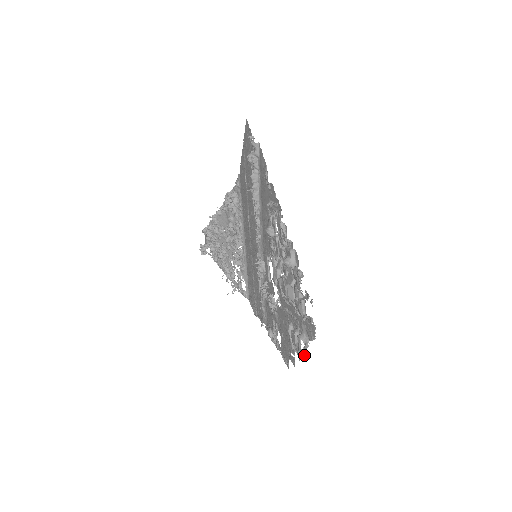
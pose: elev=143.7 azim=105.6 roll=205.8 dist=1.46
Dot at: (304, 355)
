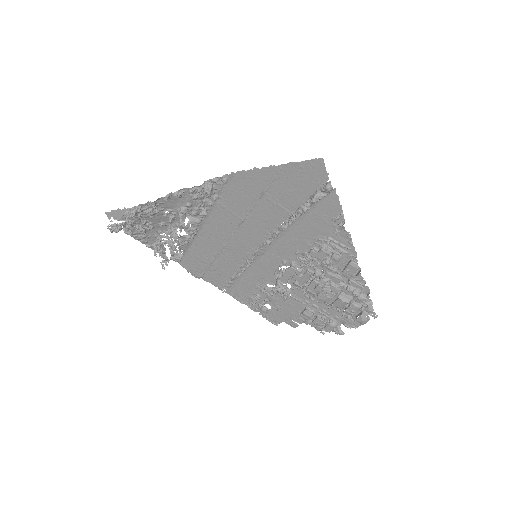
Dot at: (326, 330)
